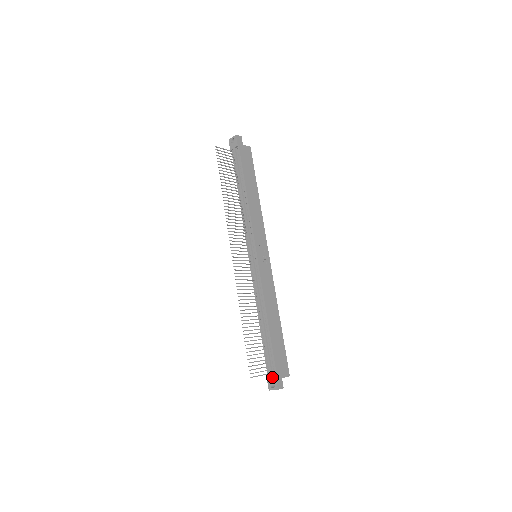
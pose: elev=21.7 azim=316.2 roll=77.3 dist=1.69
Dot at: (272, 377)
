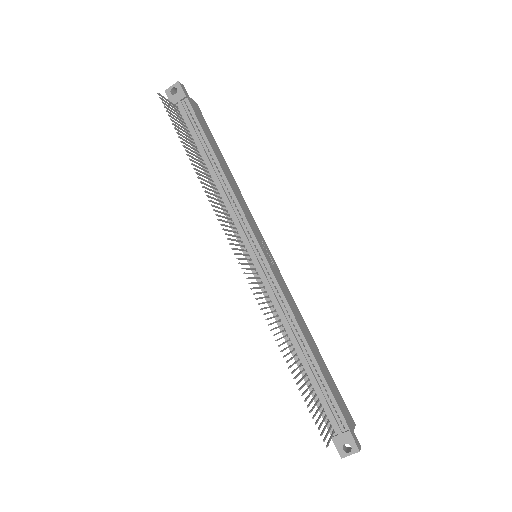
Dot at: (343, 435)
